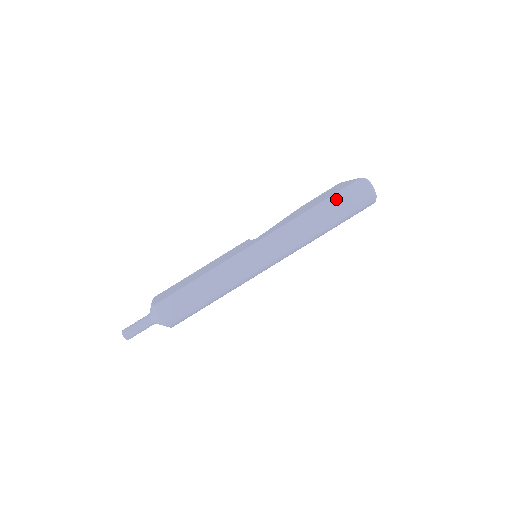
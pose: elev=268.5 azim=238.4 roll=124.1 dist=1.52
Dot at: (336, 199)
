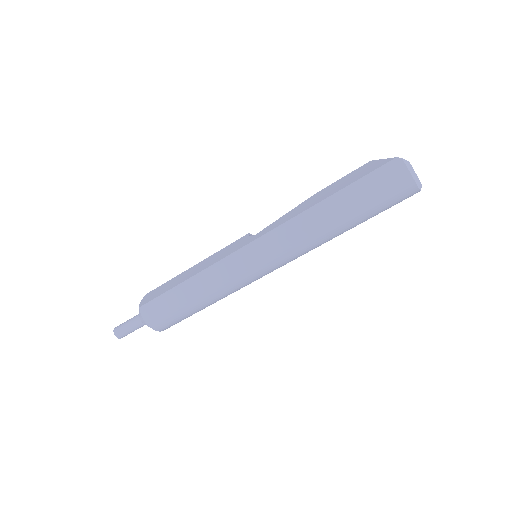
Dot at: (357, 189)
